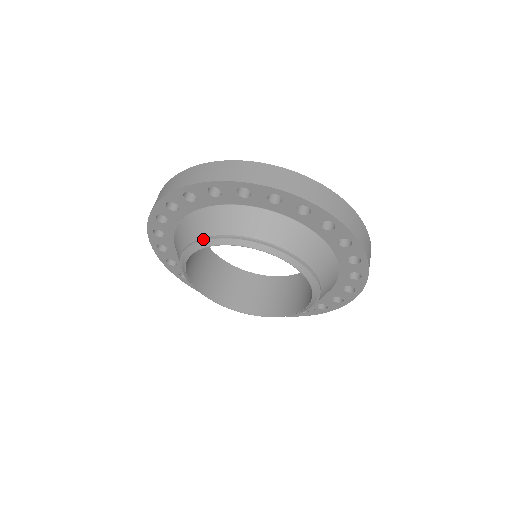
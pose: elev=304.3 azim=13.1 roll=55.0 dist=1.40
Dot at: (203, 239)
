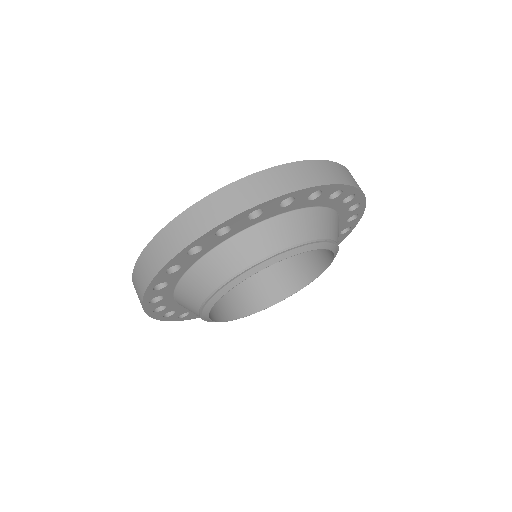
Dot at: (200, 312)
